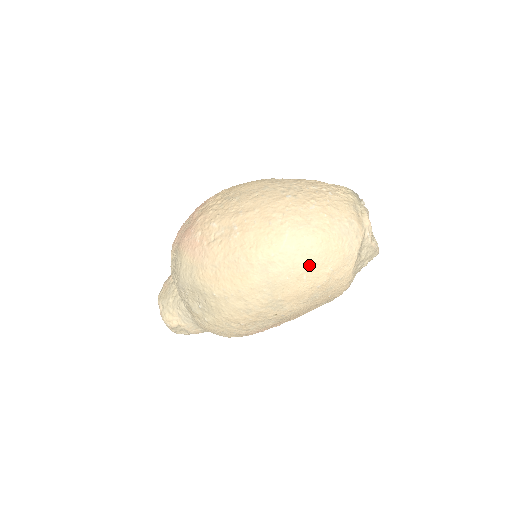
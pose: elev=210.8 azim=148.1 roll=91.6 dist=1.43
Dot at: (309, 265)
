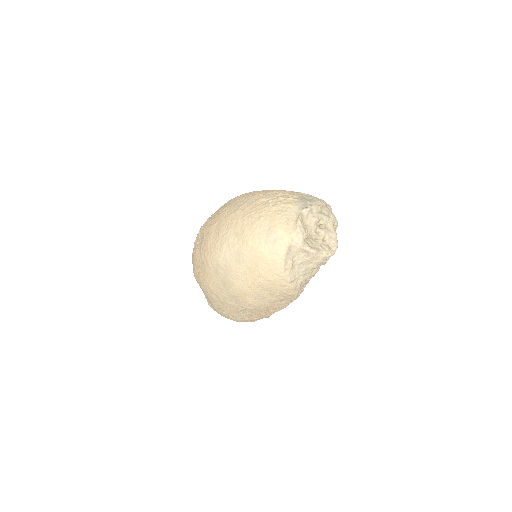
Dot at: (243, 269)
